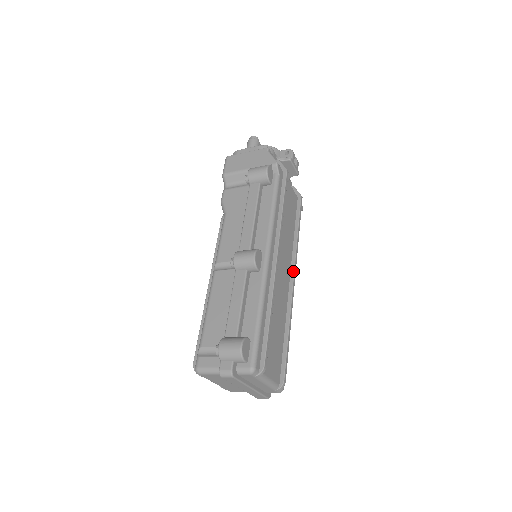
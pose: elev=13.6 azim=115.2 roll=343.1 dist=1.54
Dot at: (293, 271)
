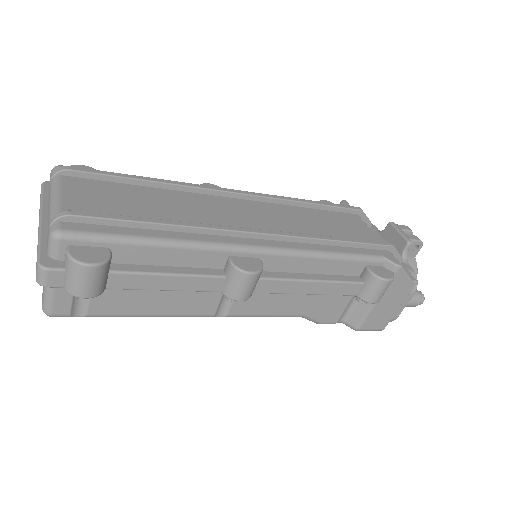
Dot at: (269, 231)
